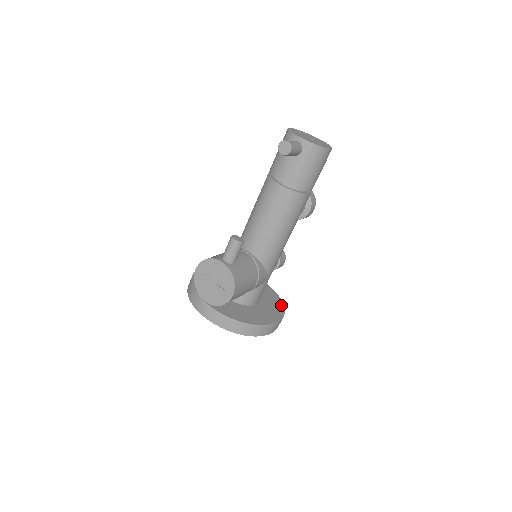
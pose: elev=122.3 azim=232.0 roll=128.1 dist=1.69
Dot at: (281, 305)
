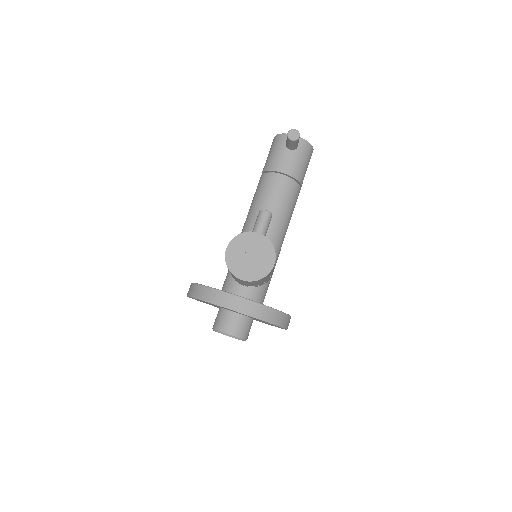
Dot at: occluded
